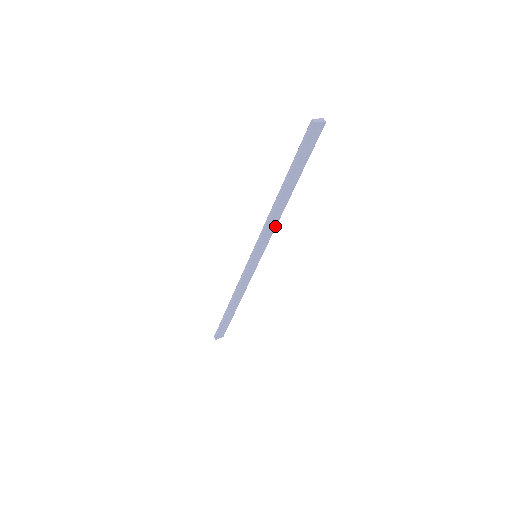
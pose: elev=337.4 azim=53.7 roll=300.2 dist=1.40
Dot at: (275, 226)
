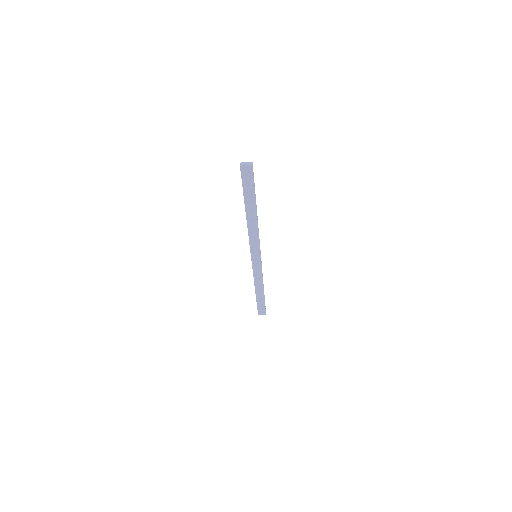
Dot at: (258, 236)
